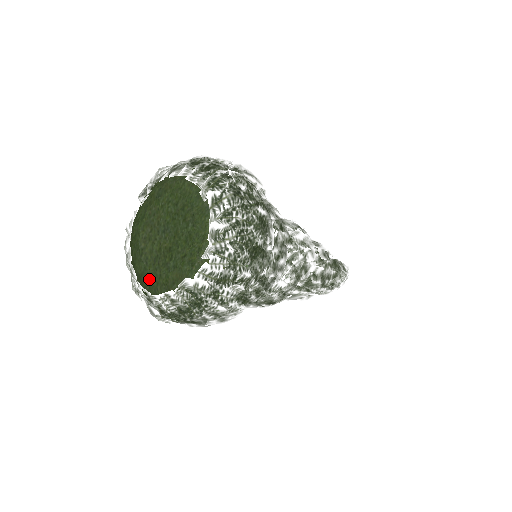
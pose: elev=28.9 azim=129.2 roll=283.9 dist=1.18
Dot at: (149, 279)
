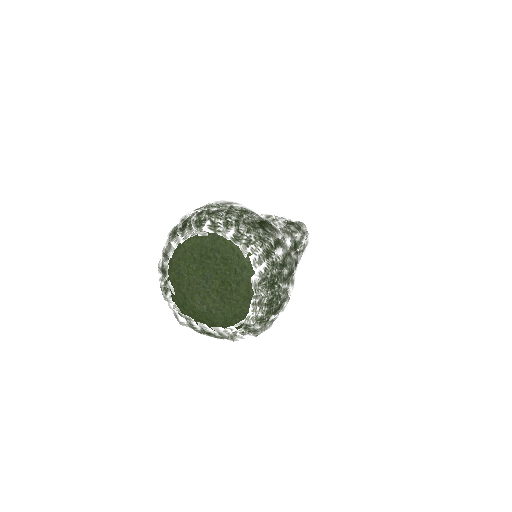
Dot at: (233, 314)
